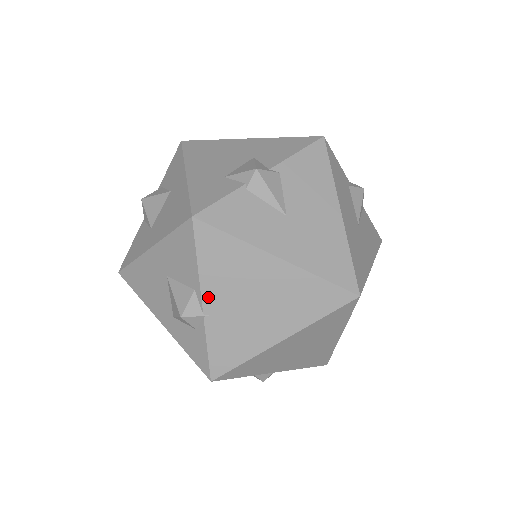
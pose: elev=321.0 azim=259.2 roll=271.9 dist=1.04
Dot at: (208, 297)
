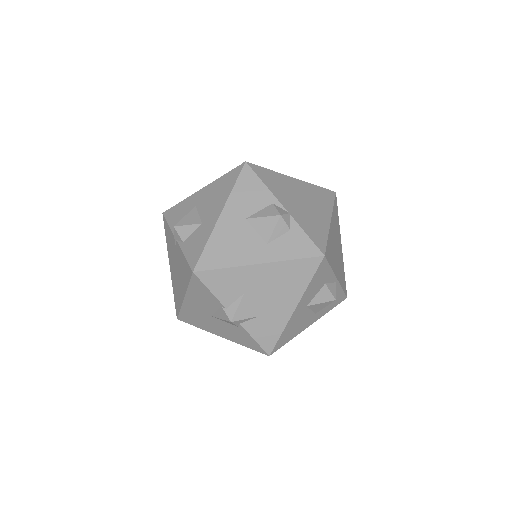
Dot at: (283, 202)
